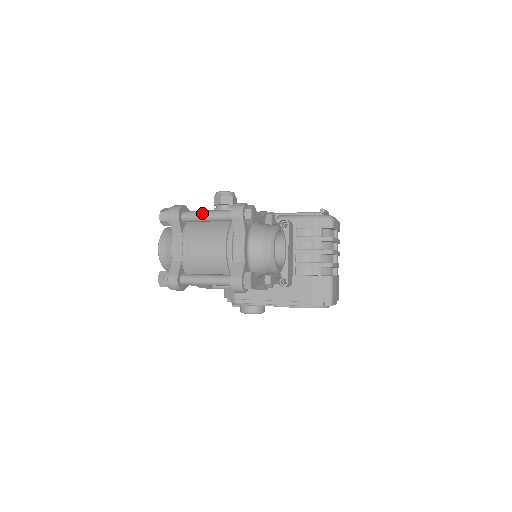
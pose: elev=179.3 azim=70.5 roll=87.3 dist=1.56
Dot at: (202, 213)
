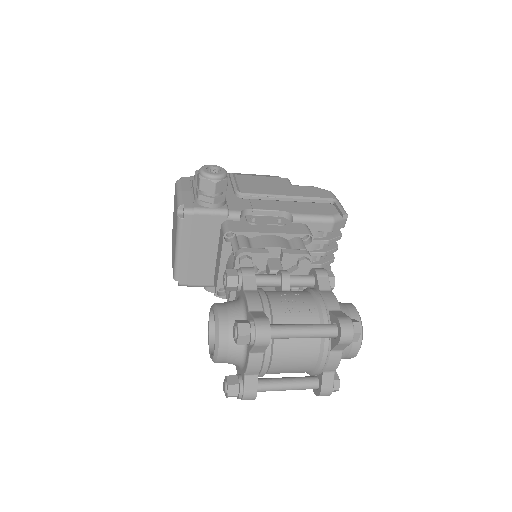
Dot at: (297, 334)
